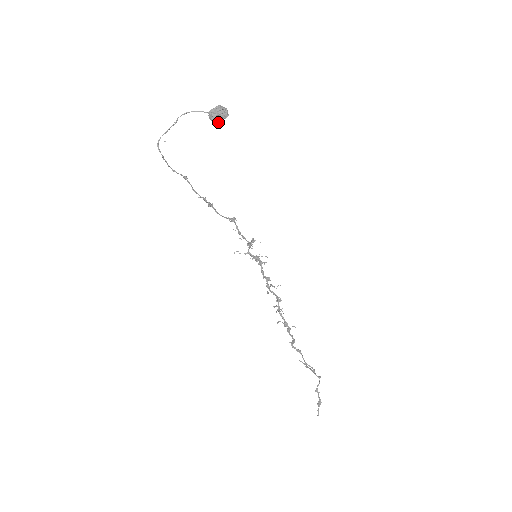
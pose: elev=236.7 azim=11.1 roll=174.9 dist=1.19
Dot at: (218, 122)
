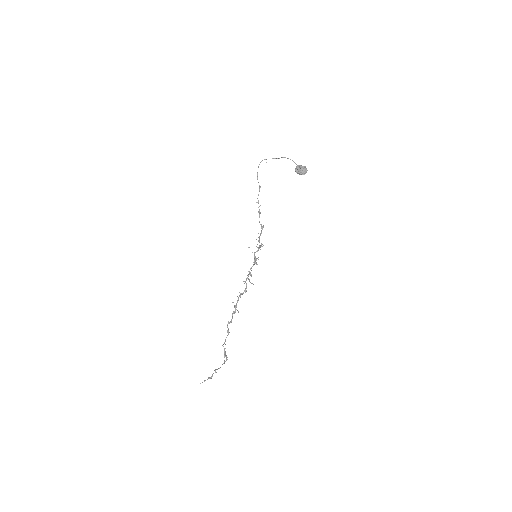
Dot at: (298, 173)
